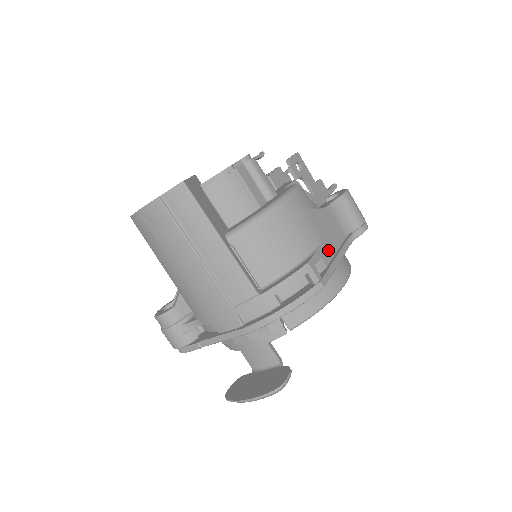
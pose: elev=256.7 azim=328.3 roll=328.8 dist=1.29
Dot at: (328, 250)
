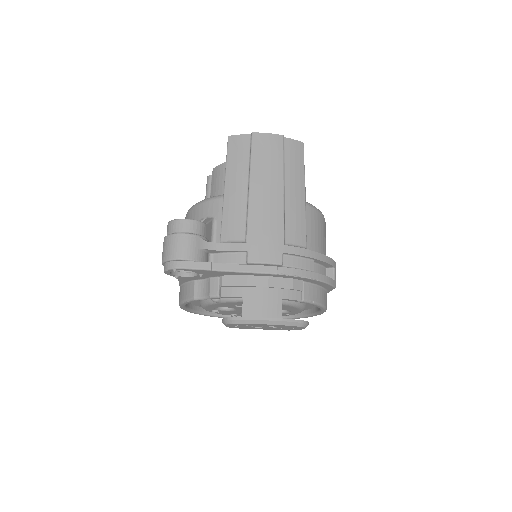
Dot at: occluded
